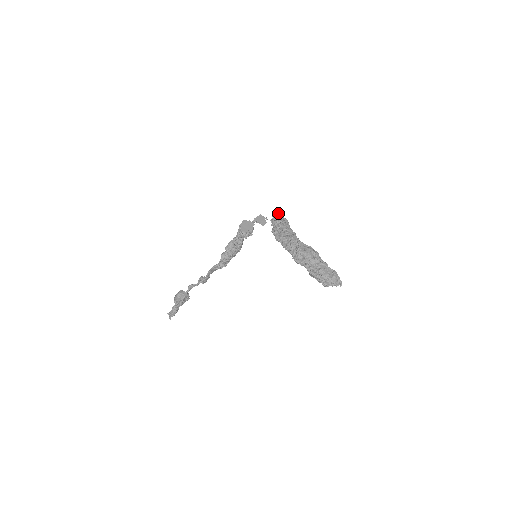
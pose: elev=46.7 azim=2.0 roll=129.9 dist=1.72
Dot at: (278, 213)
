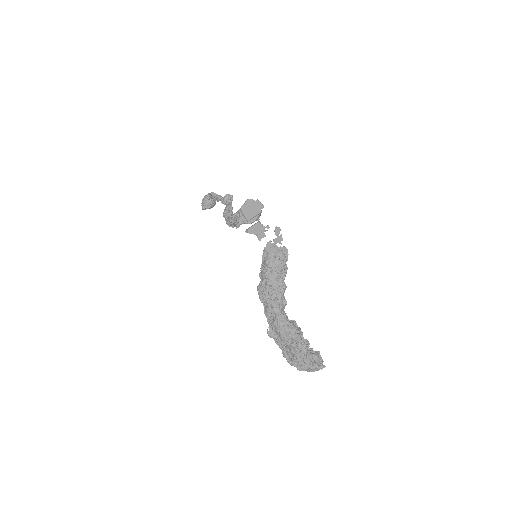
Dot at: (279, 236)
